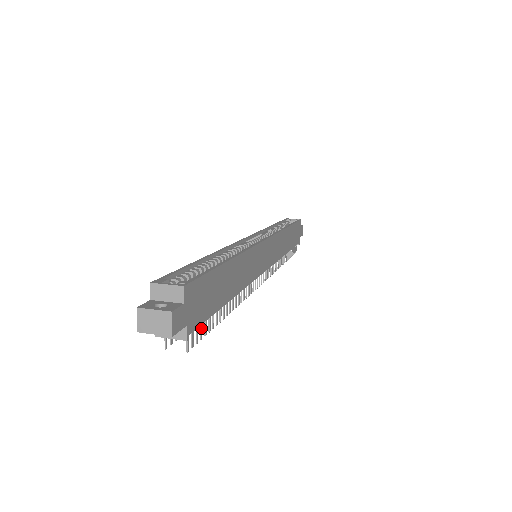
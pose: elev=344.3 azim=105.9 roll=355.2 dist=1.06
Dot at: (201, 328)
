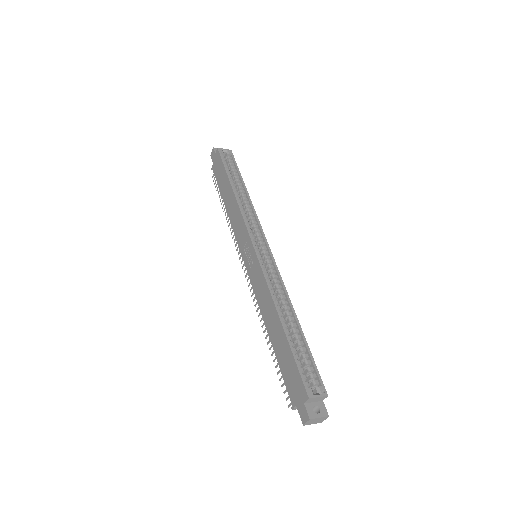
Dot at: occluded
